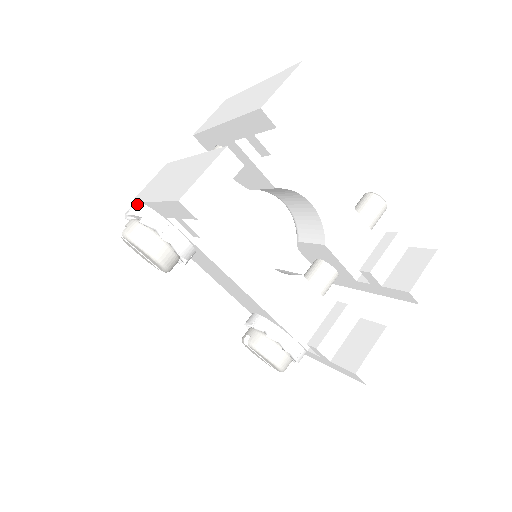
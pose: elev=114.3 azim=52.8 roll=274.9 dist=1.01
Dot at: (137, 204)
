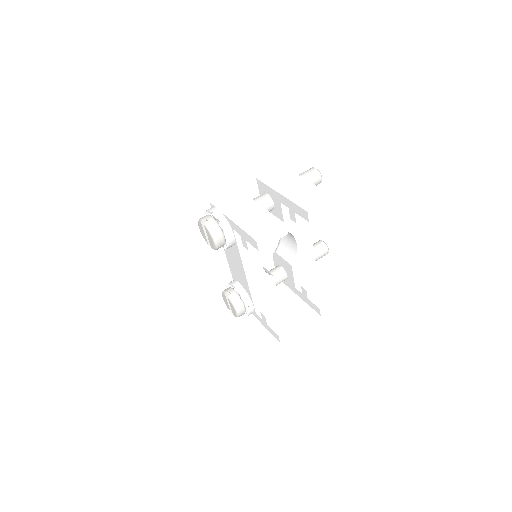
Dot at: (218, 211)
